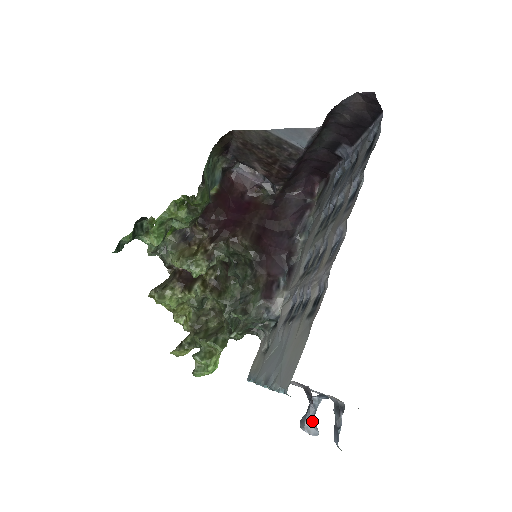
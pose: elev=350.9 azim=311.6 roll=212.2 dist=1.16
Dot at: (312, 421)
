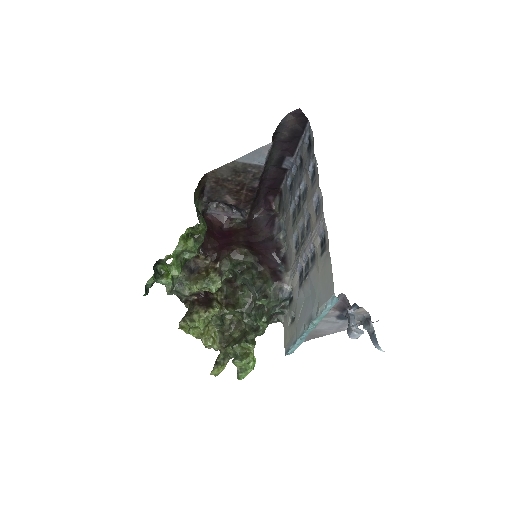
Dot at: (355, 325)
